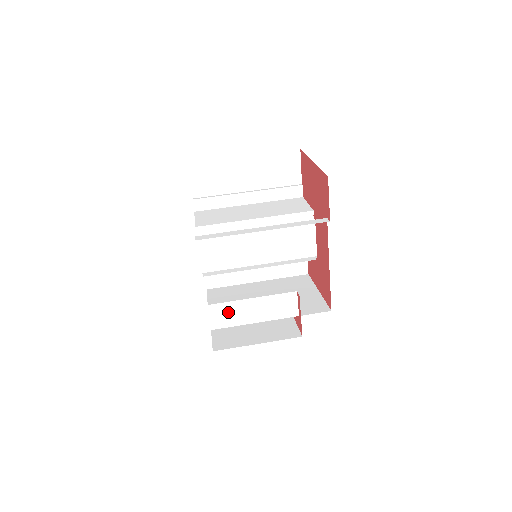
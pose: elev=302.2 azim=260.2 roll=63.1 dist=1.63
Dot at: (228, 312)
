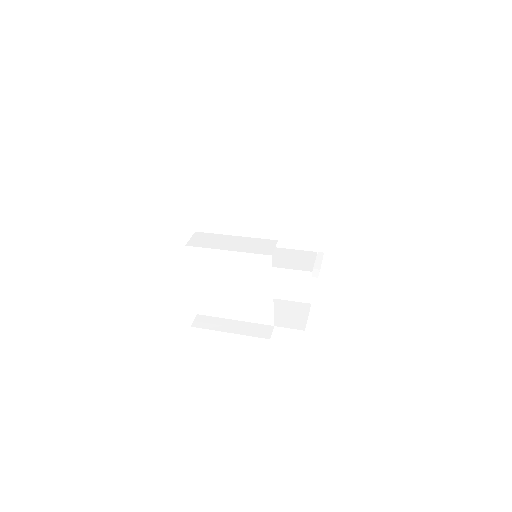
Dot at: (210, 239)
